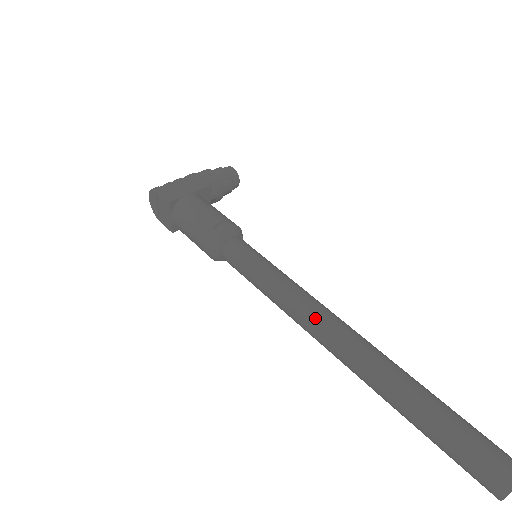
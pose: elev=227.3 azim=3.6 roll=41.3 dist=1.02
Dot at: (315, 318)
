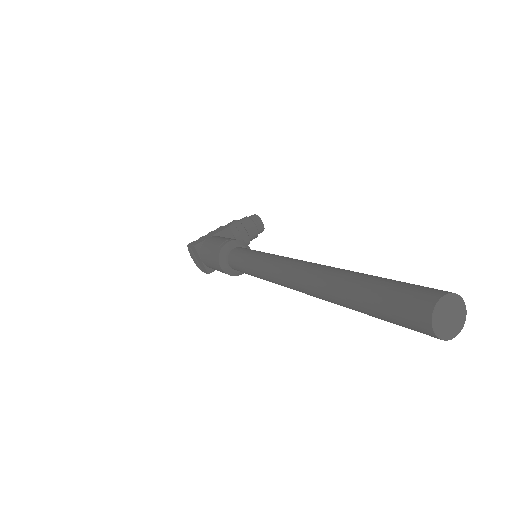
Dot at: (280, 267)
